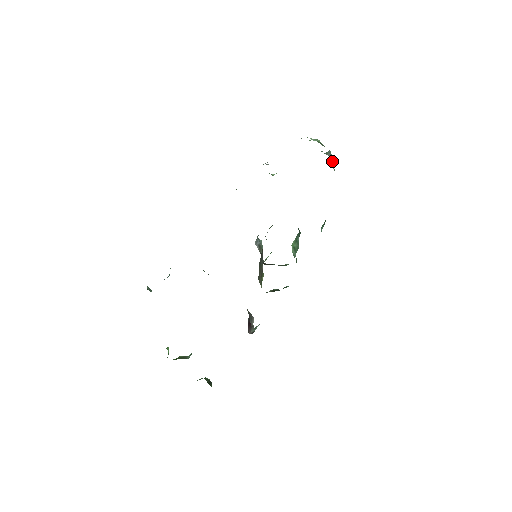
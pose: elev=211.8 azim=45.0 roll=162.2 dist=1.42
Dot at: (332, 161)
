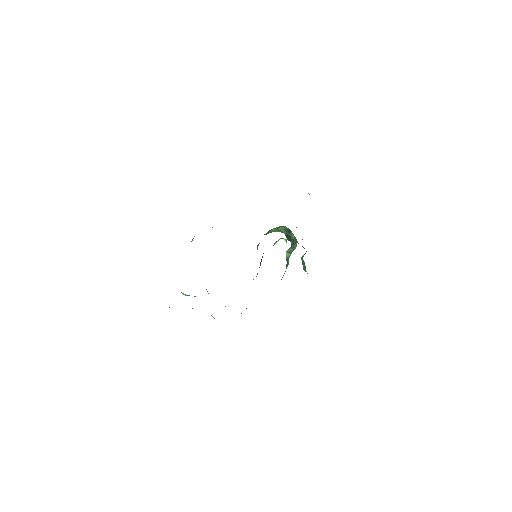
Dot at: occluded
